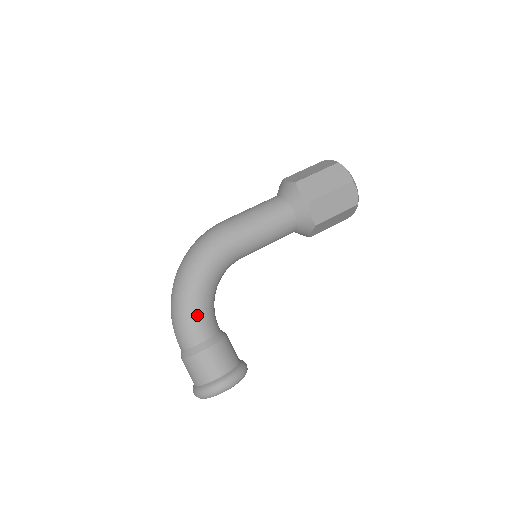
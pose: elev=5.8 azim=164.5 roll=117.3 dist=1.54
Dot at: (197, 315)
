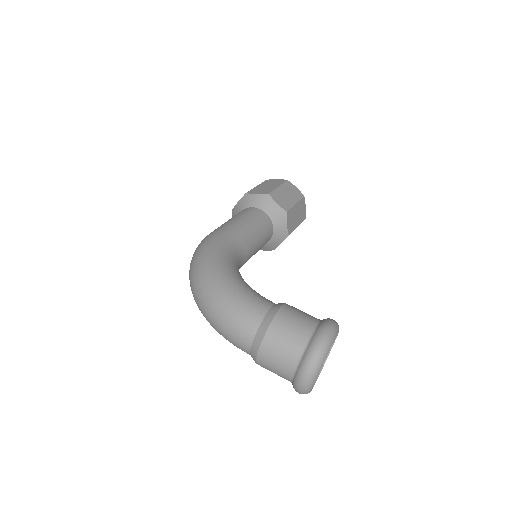
Dot at: (244, 290)
